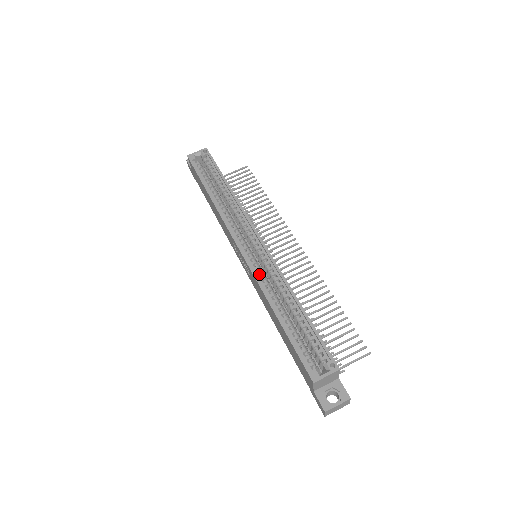
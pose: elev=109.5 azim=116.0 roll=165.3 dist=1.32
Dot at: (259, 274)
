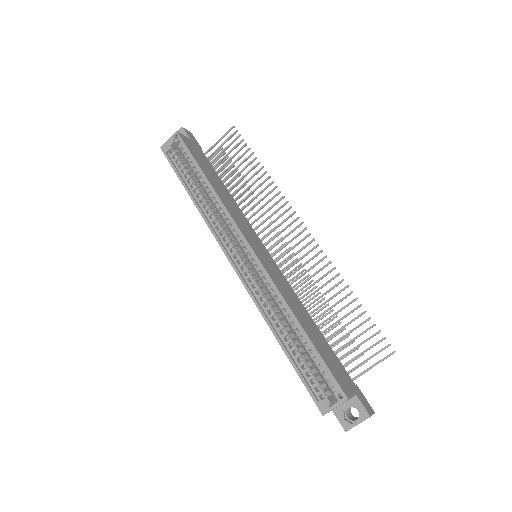
Dot at: (255, 291)
